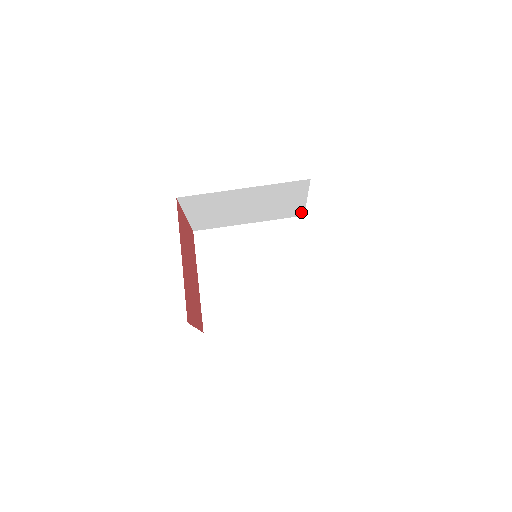
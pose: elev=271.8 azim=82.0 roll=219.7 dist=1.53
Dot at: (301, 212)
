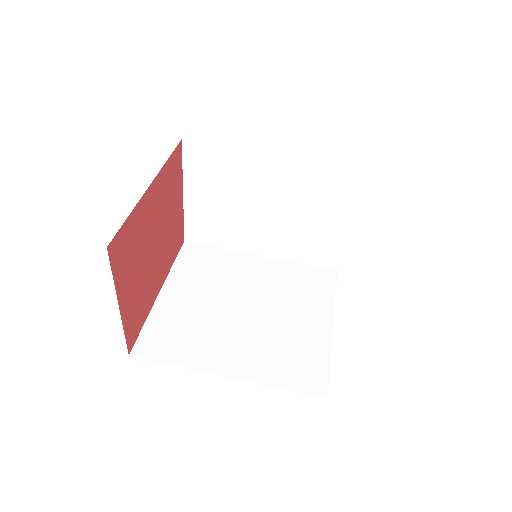
Dot at: (335, 259)
